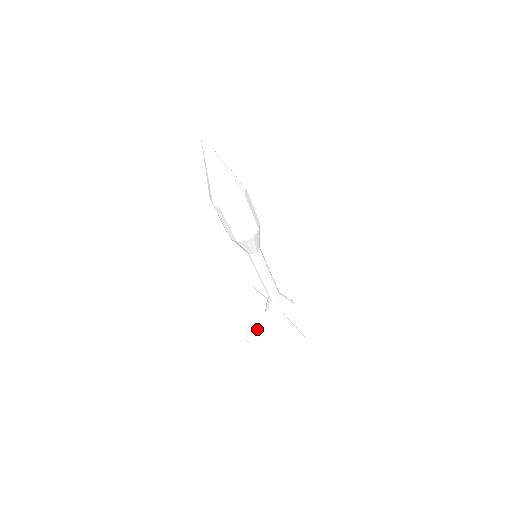
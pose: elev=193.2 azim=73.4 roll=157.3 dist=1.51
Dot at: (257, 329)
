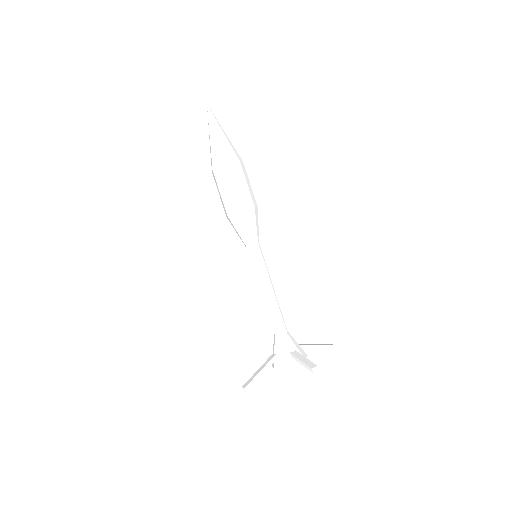
Dot at: (257, 373)
